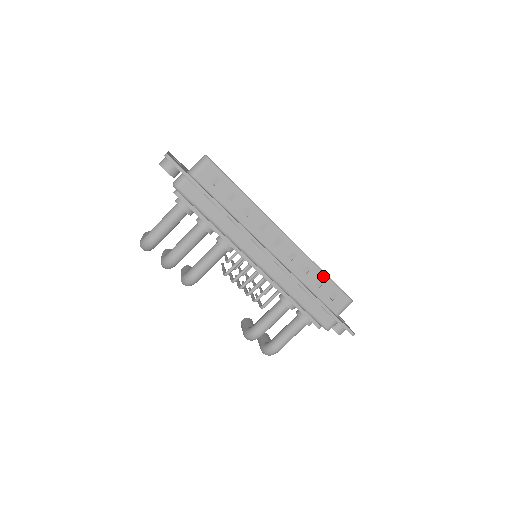
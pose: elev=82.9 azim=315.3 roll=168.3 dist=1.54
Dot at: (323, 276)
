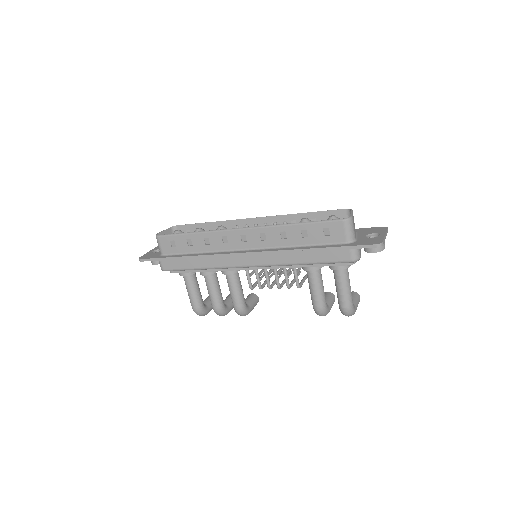
Dot at: (299, 226)
